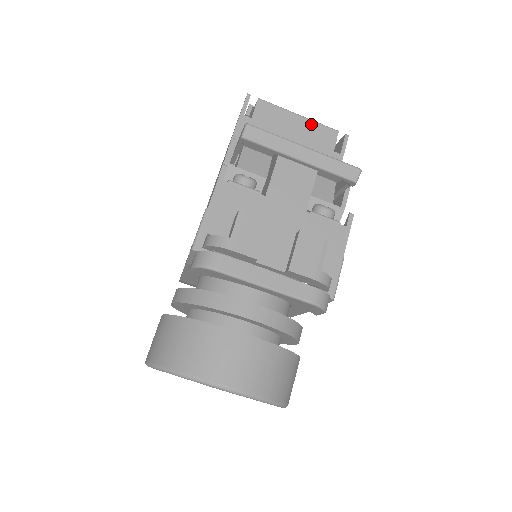
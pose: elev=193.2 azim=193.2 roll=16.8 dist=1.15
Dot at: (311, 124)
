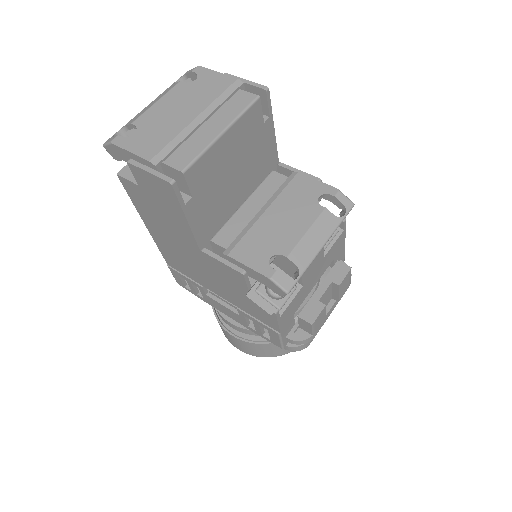
Dot at: (237, 126)
